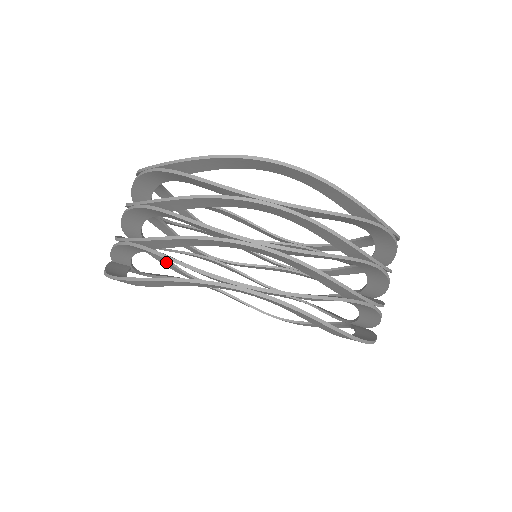
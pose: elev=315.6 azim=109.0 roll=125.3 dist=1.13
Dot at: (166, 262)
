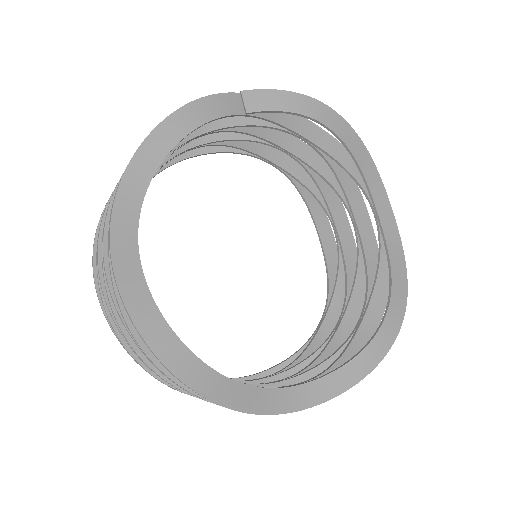
Dot at: occluded
